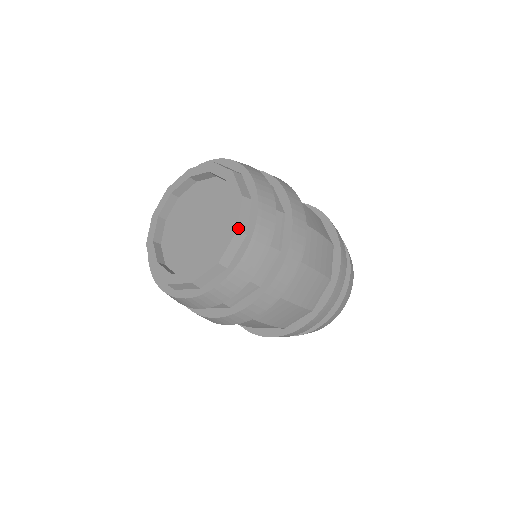
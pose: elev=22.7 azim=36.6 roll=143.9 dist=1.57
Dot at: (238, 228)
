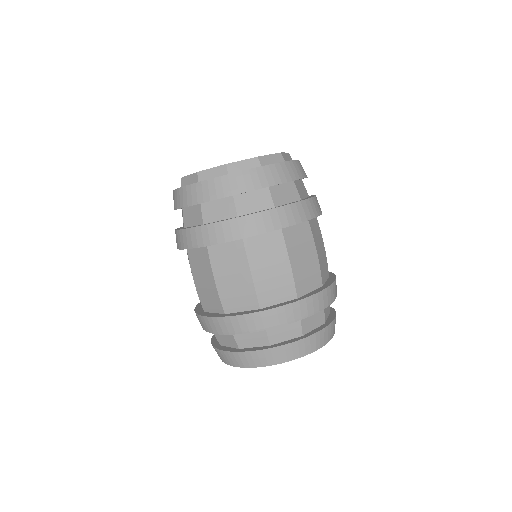
Dot at: (260, 157)
